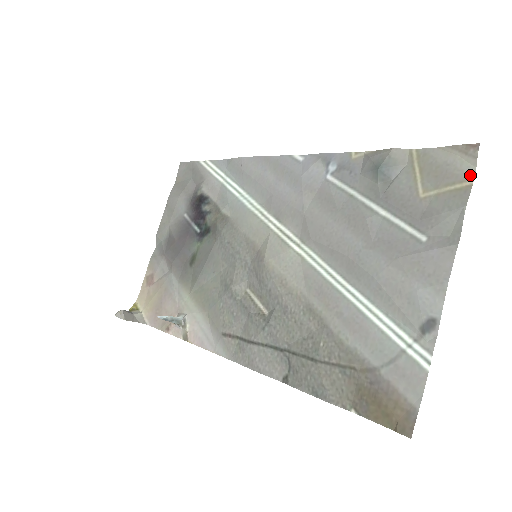
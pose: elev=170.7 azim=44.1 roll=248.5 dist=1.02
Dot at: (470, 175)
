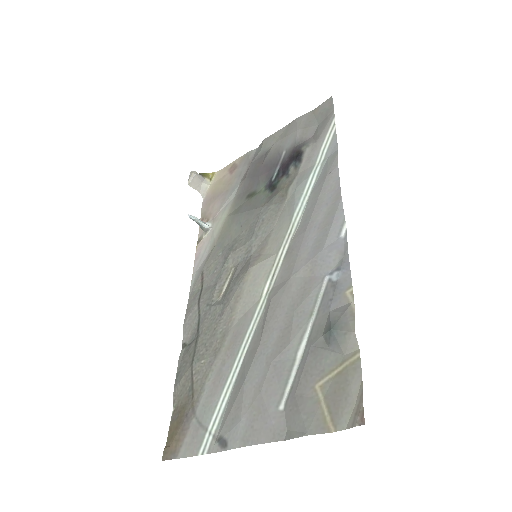
Dot at: (338, 426)
